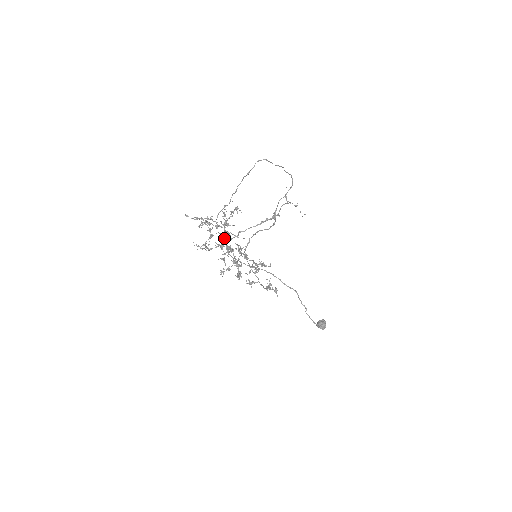
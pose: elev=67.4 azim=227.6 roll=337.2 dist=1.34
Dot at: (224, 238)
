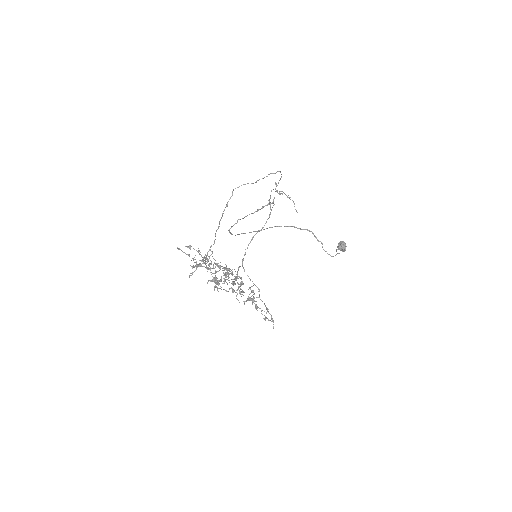
Dot at: occluded
